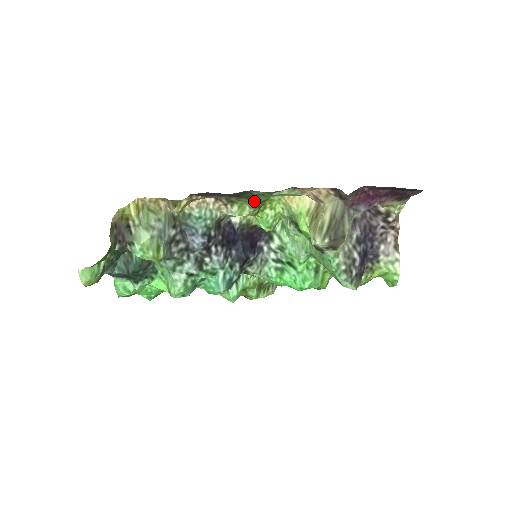
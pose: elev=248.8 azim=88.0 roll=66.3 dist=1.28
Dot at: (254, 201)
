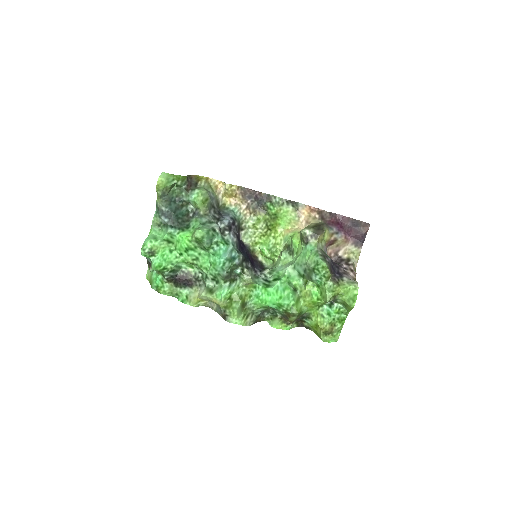
Dot at: (268, 217)
